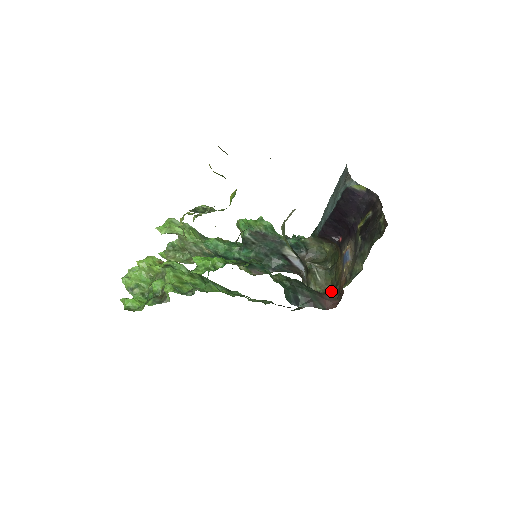
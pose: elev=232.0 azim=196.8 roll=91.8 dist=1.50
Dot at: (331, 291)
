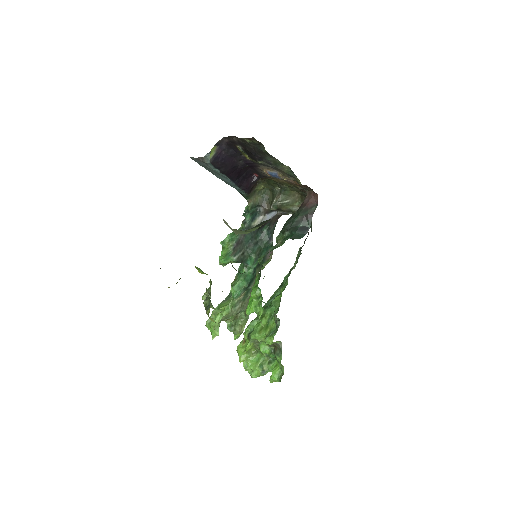
Dot at: (301, 193)
